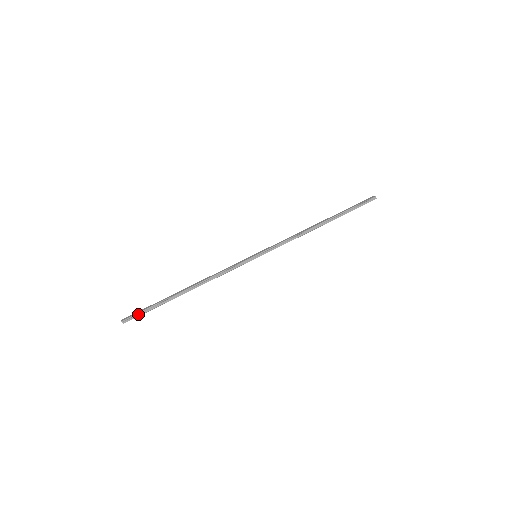
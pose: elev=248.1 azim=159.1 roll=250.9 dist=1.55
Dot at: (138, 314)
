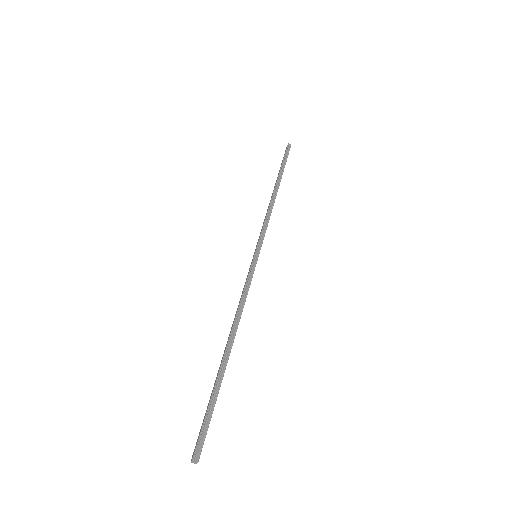
Dot at: (203, 429)
